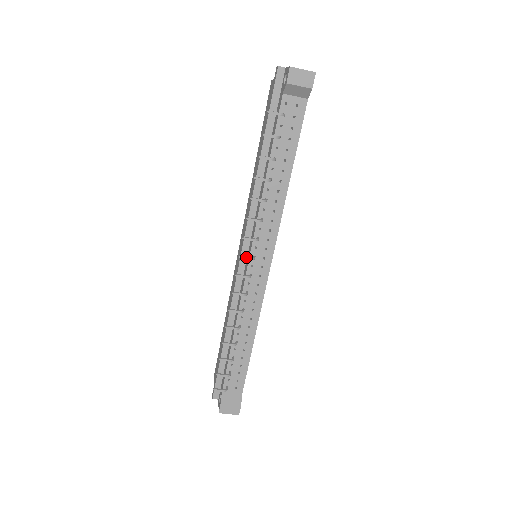
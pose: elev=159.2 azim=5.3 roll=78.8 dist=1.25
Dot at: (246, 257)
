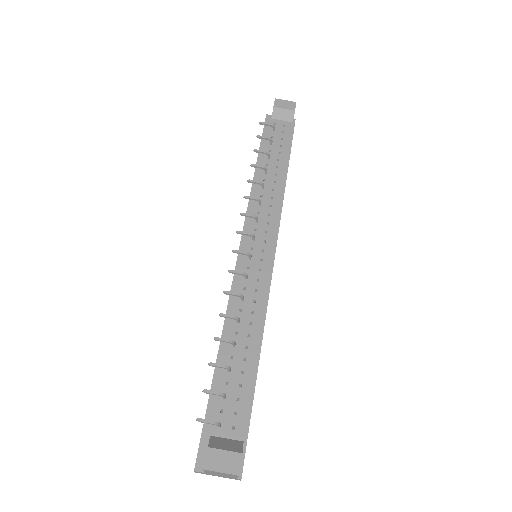
Dot at: (244, 232)
